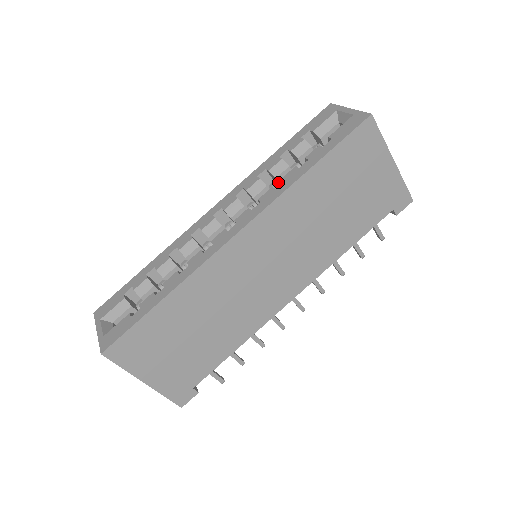
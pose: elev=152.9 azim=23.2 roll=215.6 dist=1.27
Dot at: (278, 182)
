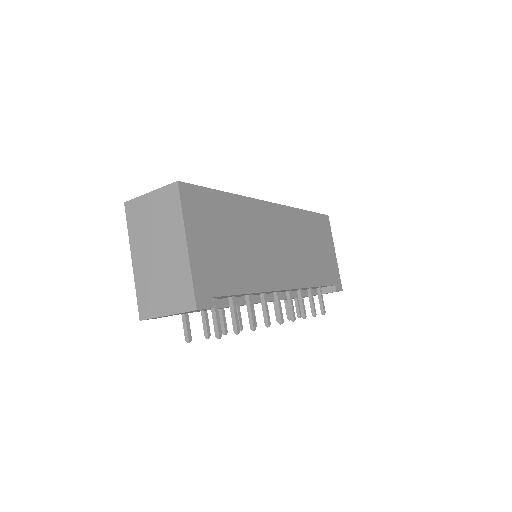
Dot at: occluded
